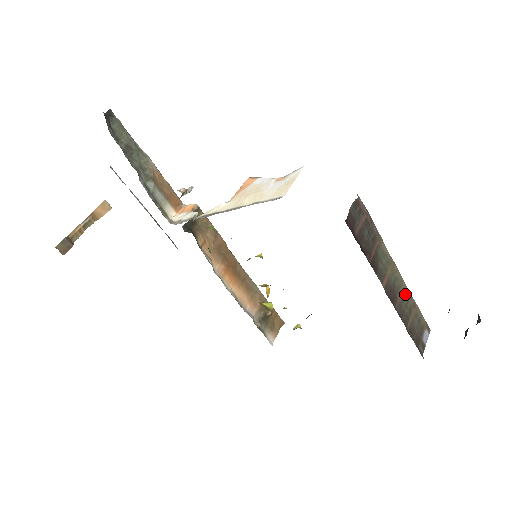
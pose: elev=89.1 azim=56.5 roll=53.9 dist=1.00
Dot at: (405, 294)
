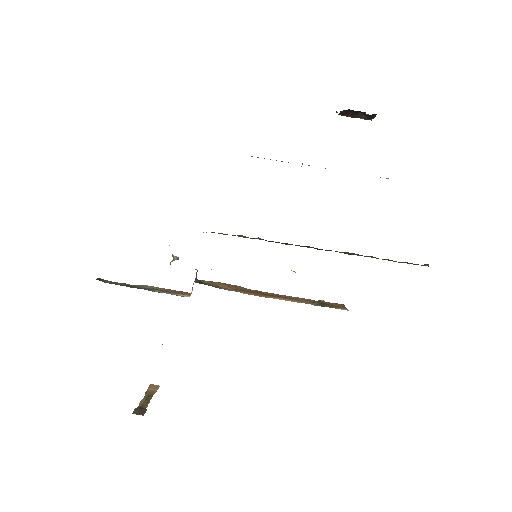
Dot at: occluded
